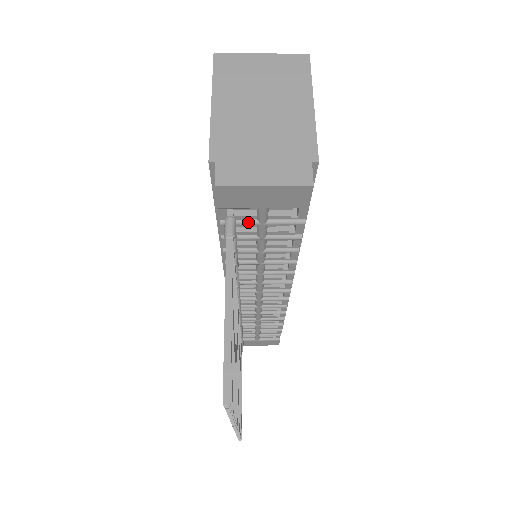
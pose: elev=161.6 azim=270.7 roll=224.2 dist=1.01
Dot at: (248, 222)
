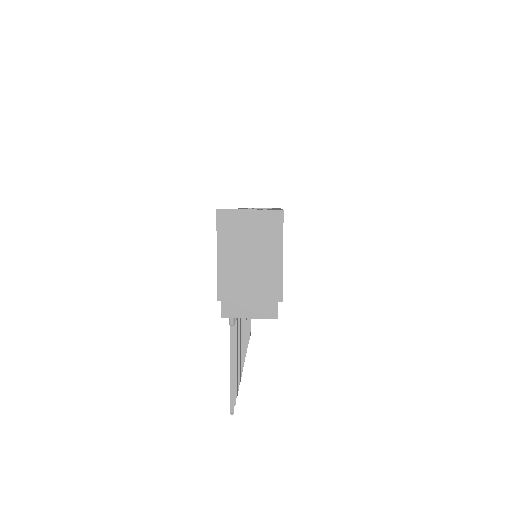
Dot at: occluded
